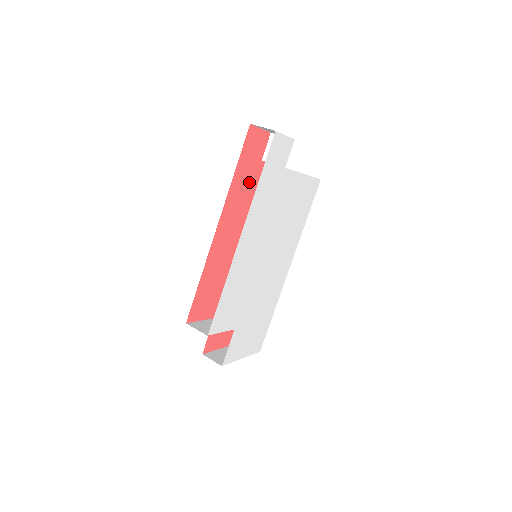
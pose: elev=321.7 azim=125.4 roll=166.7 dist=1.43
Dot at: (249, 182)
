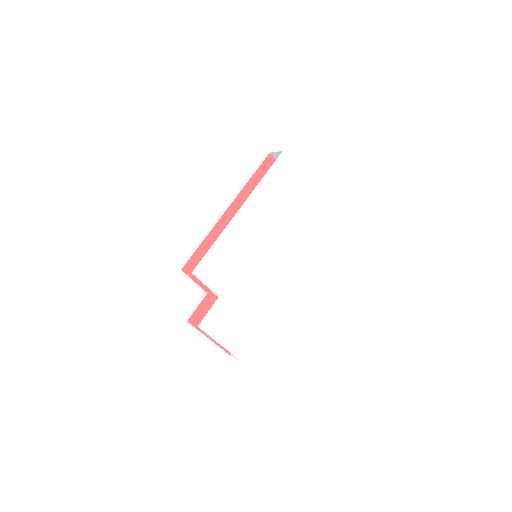
Dot at: occluded
